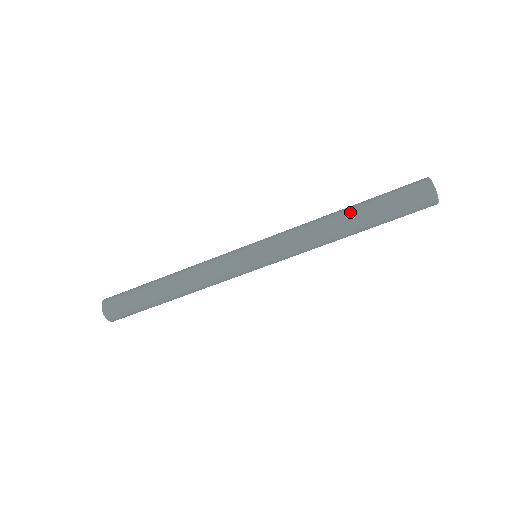
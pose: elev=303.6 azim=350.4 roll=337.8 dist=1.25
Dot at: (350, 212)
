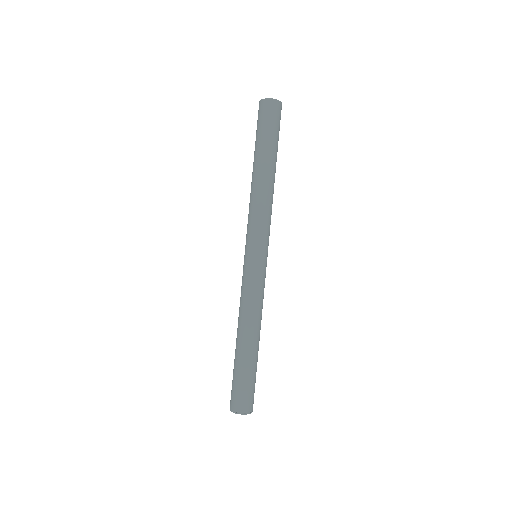
Dot at: (259, 165)
